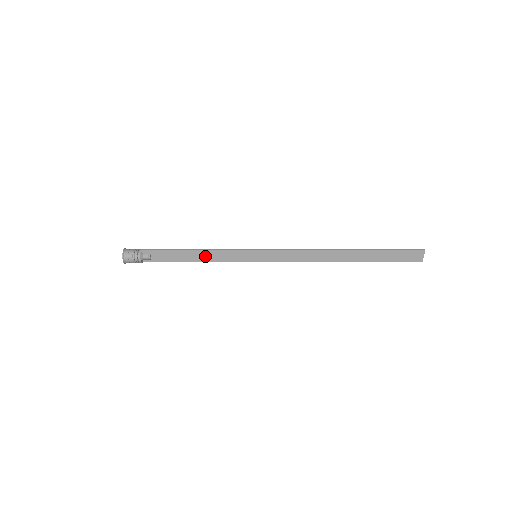
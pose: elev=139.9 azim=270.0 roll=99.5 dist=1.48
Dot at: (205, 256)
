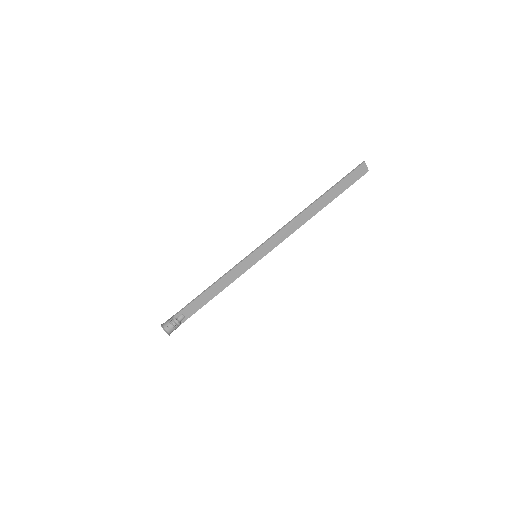
Dot at: (221, 284)
